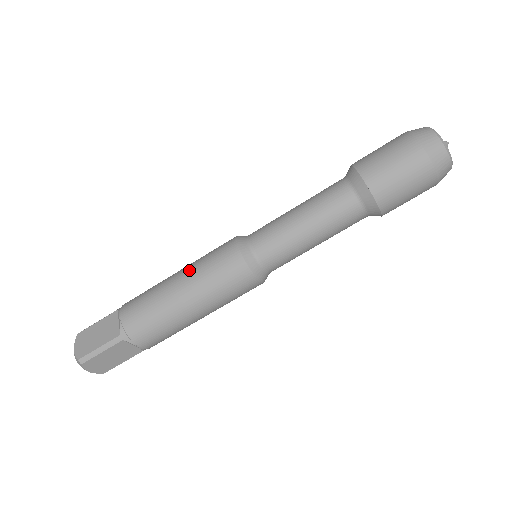
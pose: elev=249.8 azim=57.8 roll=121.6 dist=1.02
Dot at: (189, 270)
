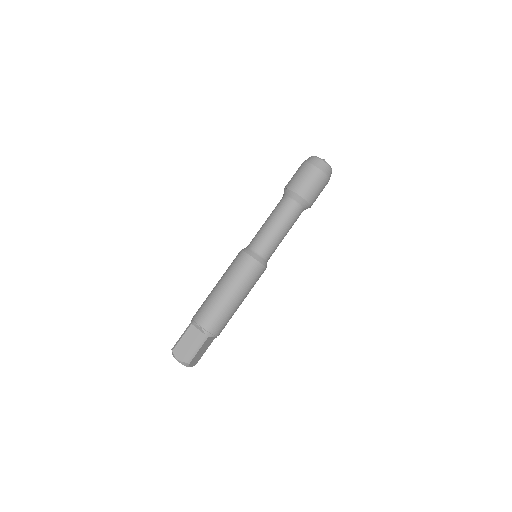
Dot at: (228, 281)
